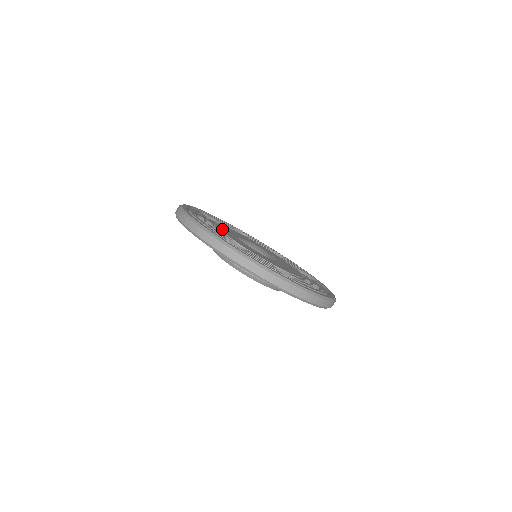
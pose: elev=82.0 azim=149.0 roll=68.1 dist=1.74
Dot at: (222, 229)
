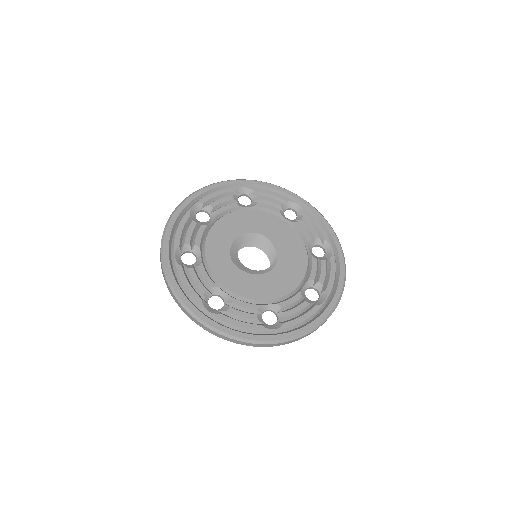
Dot at: (211, 251)
